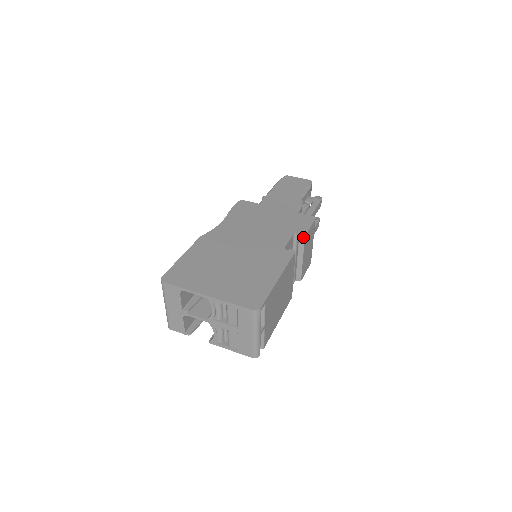
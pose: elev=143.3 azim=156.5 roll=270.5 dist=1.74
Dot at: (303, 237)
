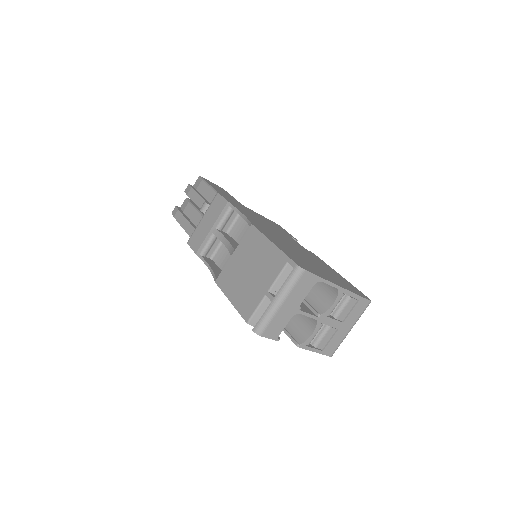
Dot at: occluded
